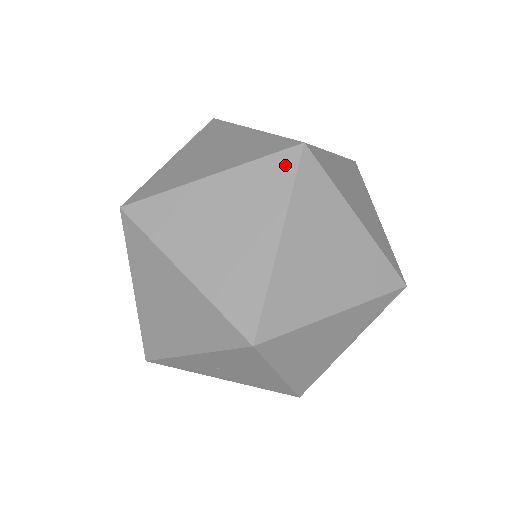
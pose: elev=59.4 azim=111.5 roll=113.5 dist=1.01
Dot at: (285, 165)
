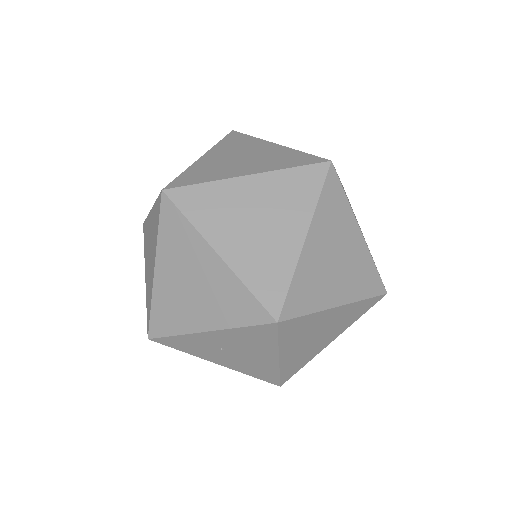
Dot at: (314, 176)
